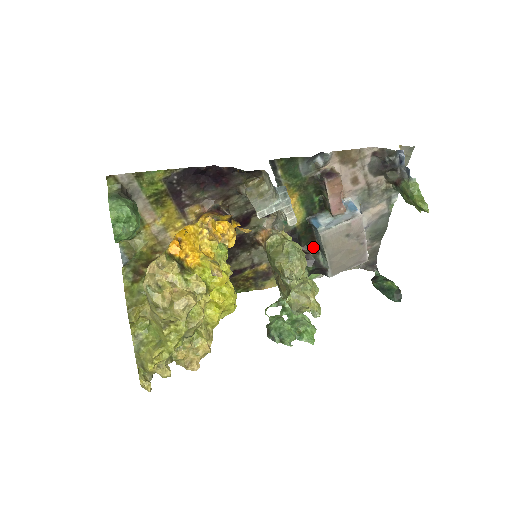
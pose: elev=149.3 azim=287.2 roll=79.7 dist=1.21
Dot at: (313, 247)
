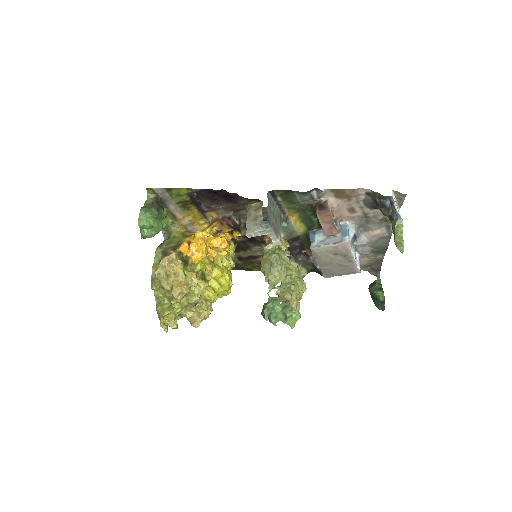
Dot at: occluded
